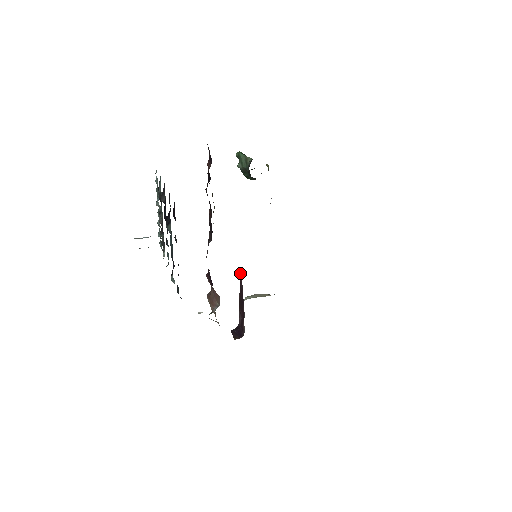
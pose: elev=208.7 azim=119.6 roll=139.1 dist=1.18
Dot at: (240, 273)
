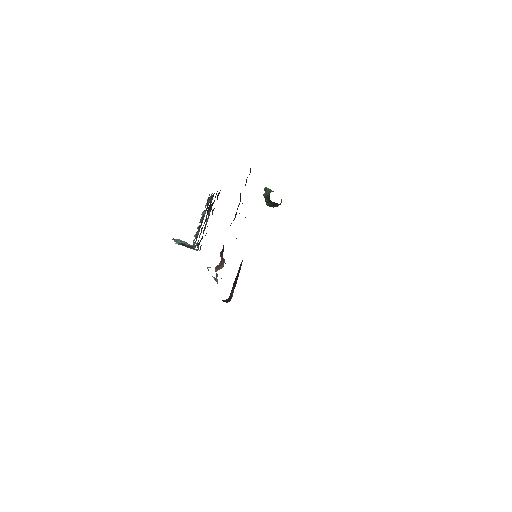
Dot at: occluded
